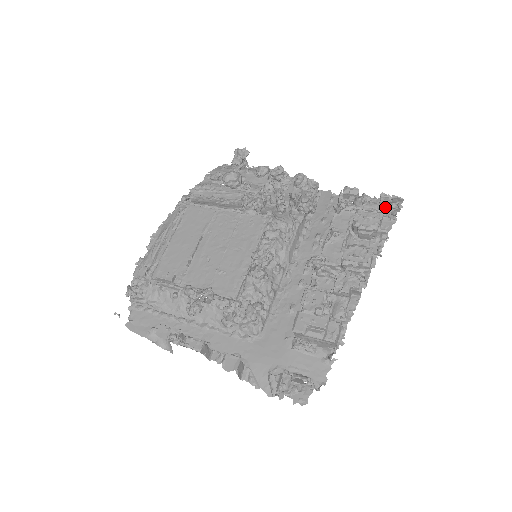
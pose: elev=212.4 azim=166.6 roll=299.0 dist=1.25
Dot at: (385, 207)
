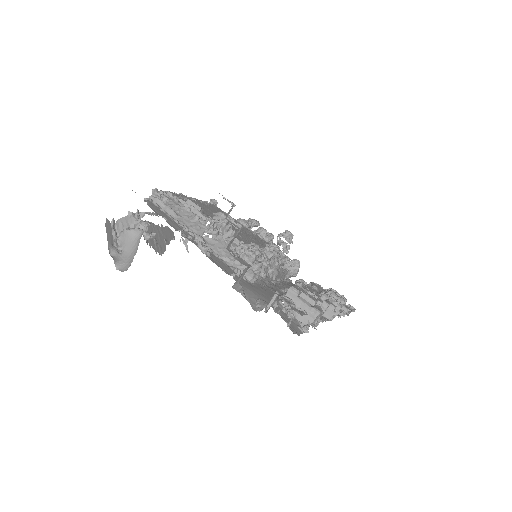
Dot at: occluded
